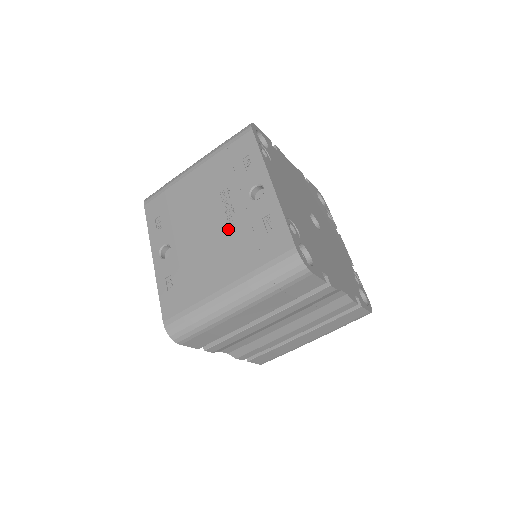
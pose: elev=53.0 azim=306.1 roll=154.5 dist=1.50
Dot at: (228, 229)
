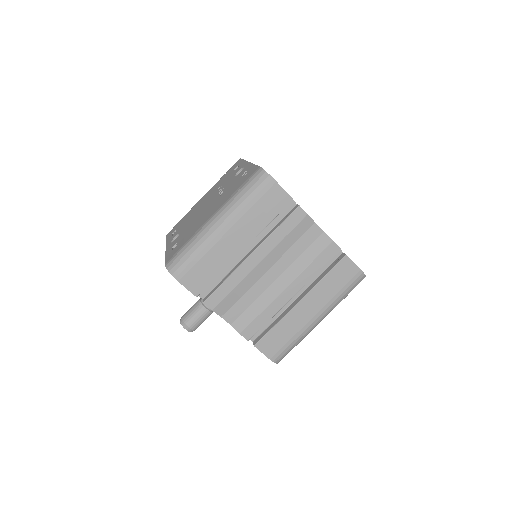
Dot at: (219, 196)
